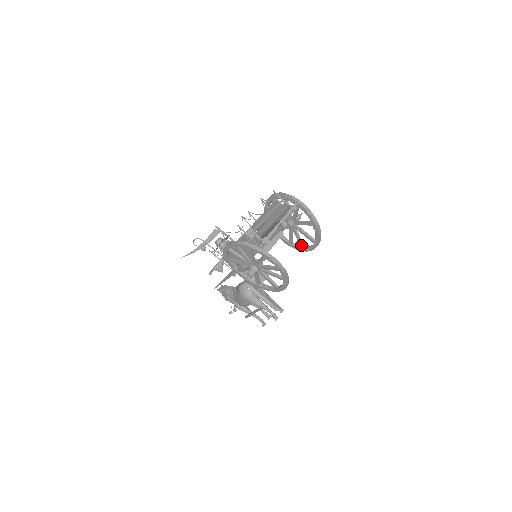
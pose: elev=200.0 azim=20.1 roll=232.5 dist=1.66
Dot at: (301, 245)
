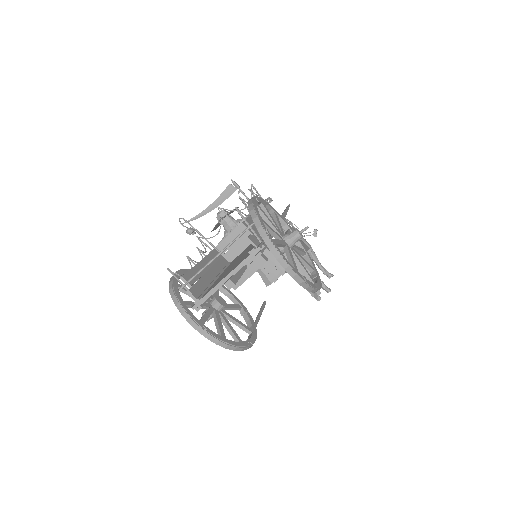
Dot at: (308, 269)
